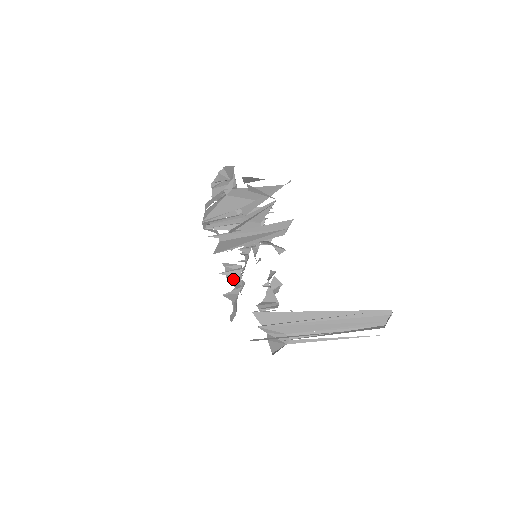
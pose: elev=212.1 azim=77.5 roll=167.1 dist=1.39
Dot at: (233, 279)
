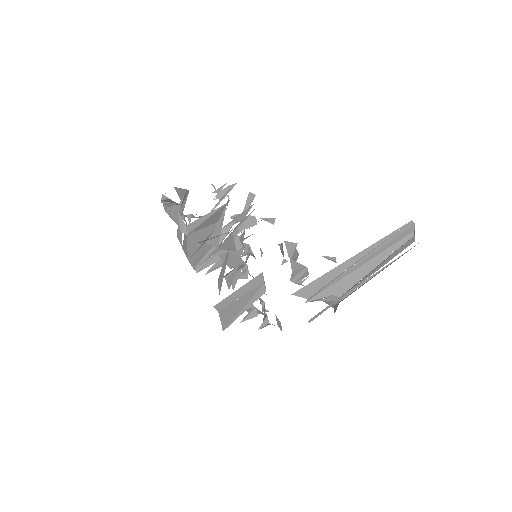
Dot at: occluded
